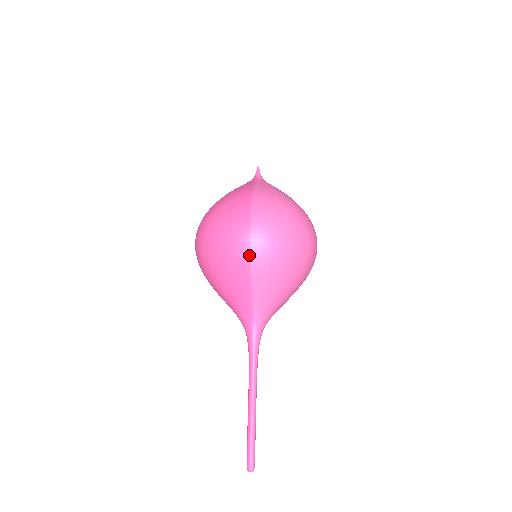
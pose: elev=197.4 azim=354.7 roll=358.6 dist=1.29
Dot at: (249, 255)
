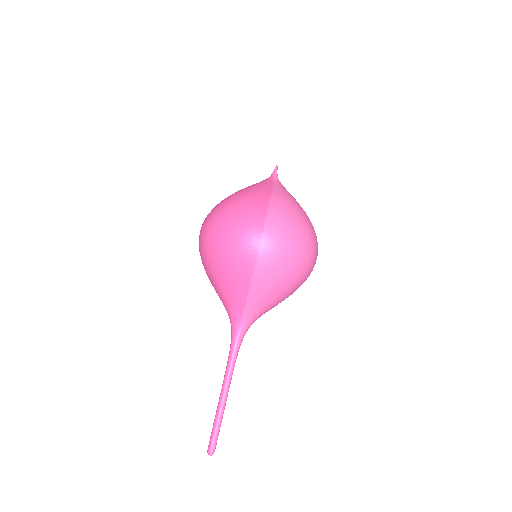
Dot at: (254, 263)
